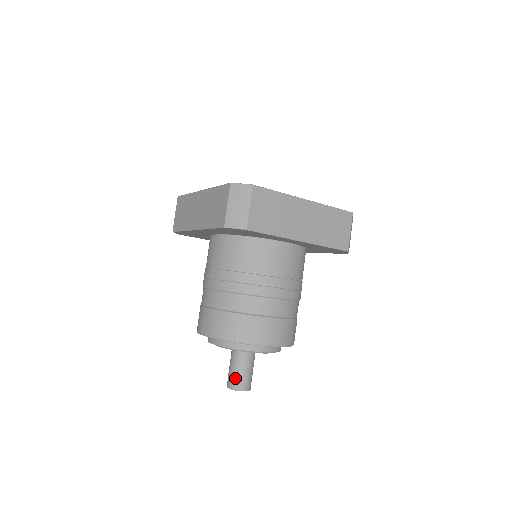
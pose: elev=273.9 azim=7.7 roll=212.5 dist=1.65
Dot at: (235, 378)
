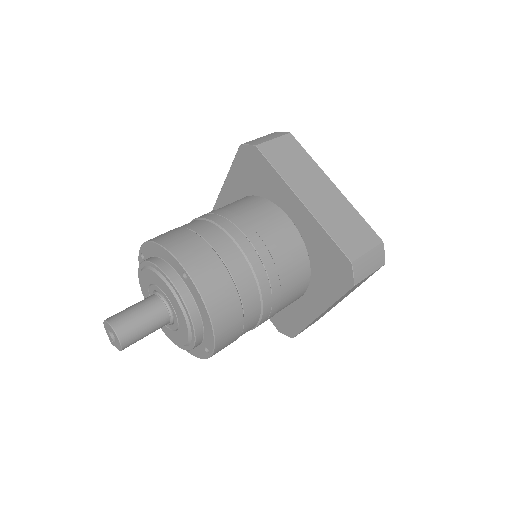
Dot at: (121, 312)
